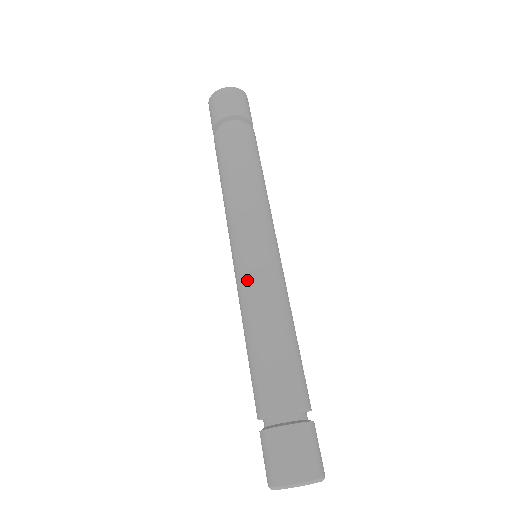
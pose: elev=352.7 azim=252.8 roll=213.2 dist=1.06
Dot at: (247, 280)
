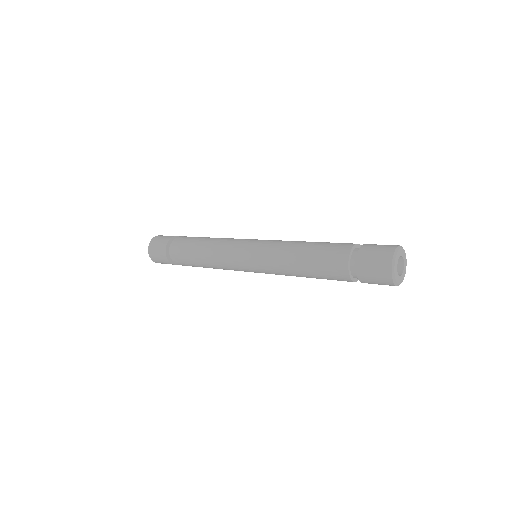
Dot at: (273, 240)
